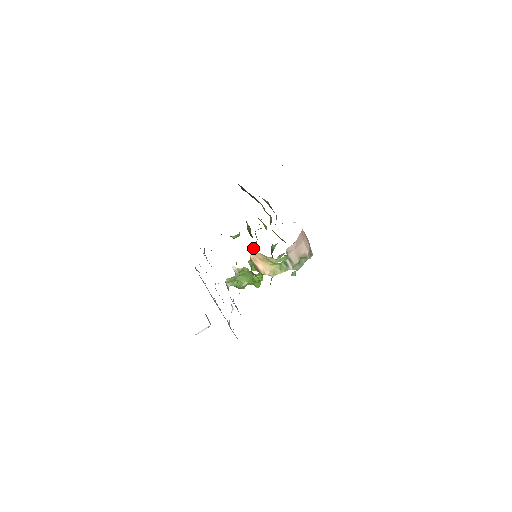
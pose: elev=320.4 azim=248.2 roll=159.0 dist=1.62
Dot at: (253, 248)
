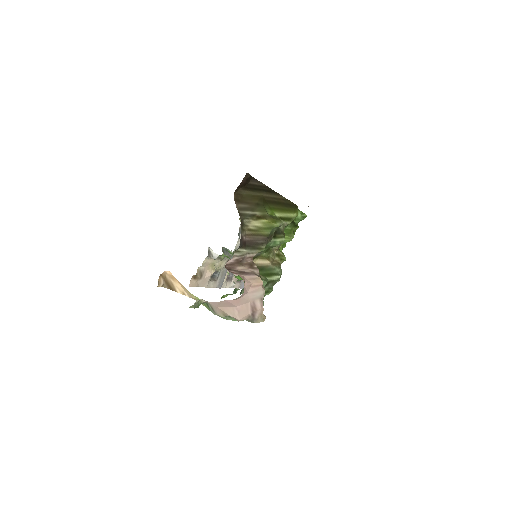
Dot at: occluded
